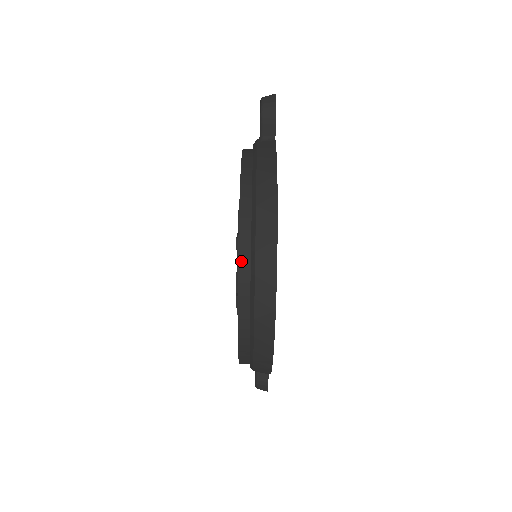
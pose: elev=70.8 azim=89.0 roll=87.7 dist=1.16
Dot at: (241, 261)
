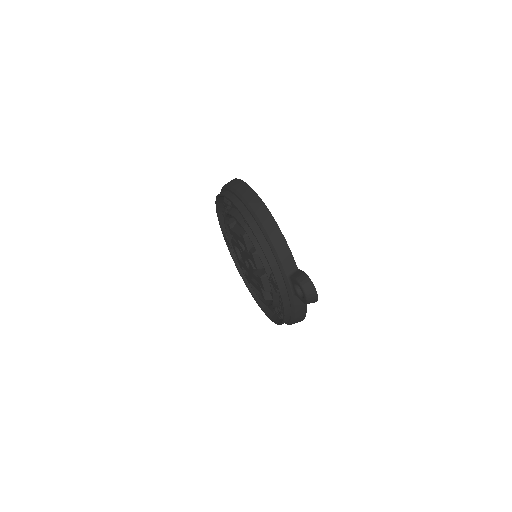
Dot at: (221, 193)
